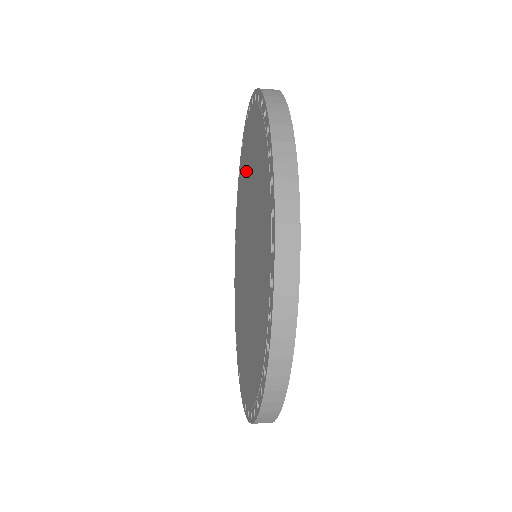
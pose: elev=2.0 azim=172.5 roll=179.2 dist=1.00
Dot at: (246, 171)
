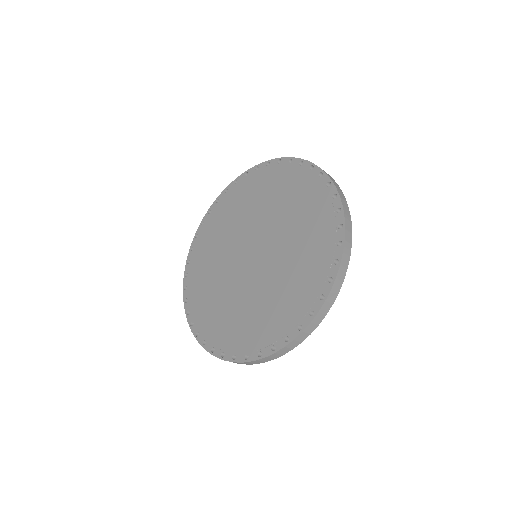
Dot at: (286, 201)
